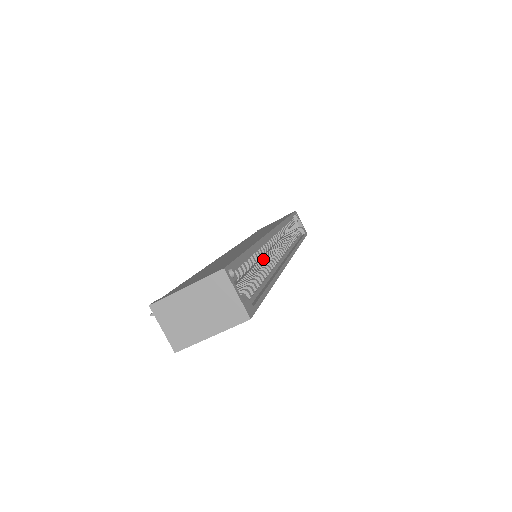
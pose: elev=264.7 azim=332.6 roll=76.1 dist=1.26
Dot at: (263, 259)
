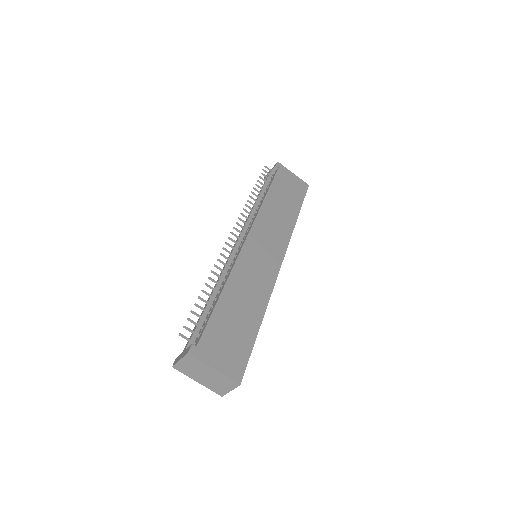
Dot at: occluded
